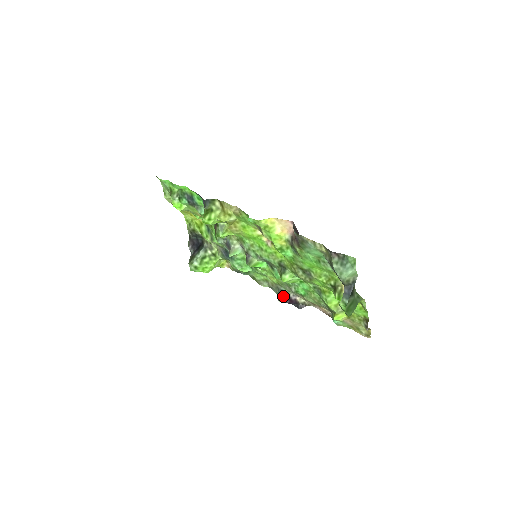
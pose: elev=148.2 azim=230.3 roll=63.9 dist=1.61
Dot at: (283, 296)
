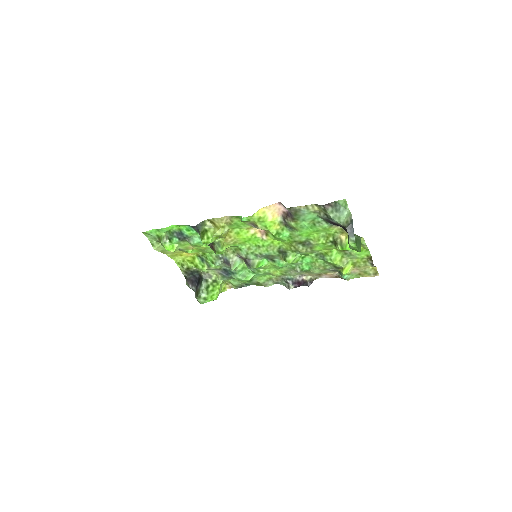
Dot at: (291, 283)
